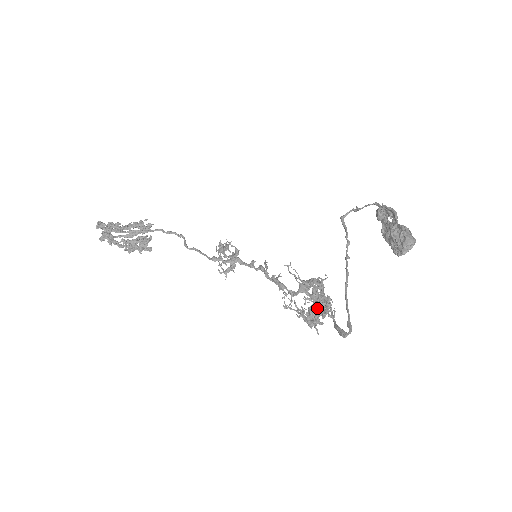
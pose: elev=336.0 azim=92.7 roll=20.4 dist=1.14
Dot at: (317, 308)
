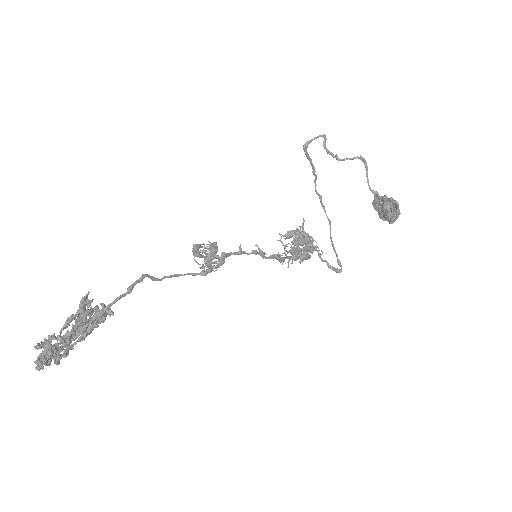
Dot at: (310, 257)
